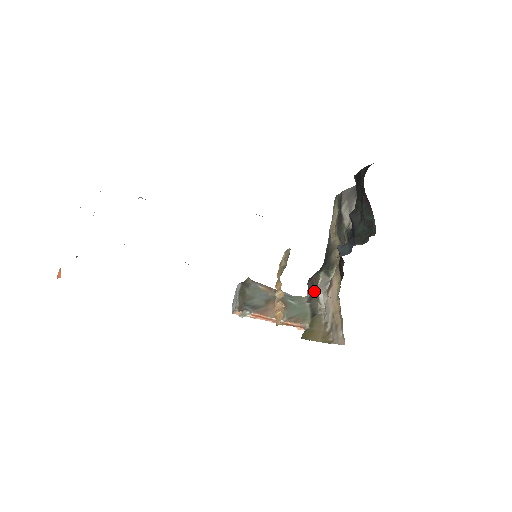
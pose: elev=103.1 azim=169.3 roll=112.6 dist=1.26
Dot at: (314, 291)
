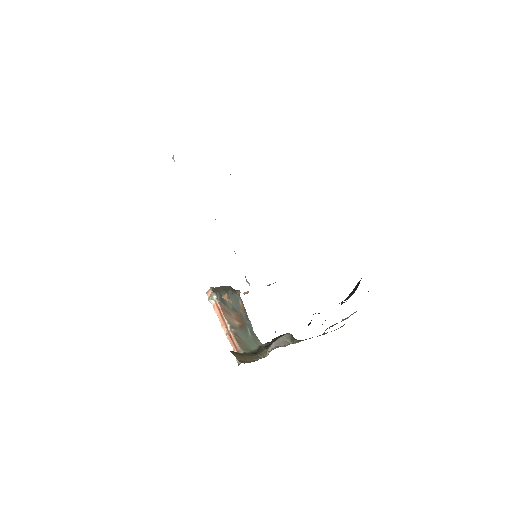
Dot at: occluded
